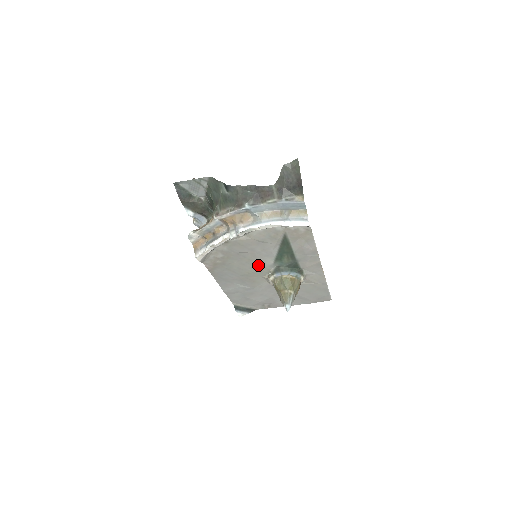
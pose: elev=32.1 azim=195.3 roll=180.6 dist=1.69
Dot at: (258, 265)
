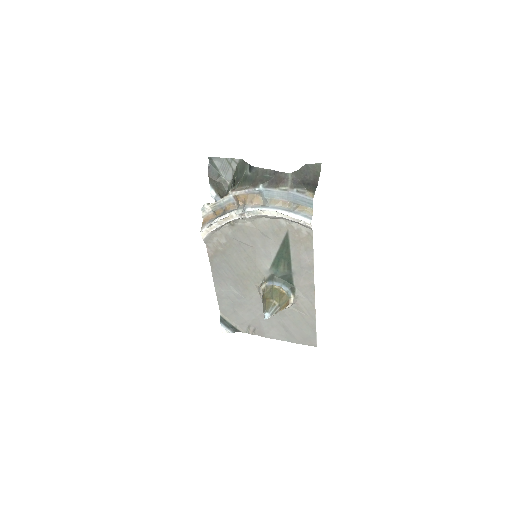
Dot at: (255, 266)
